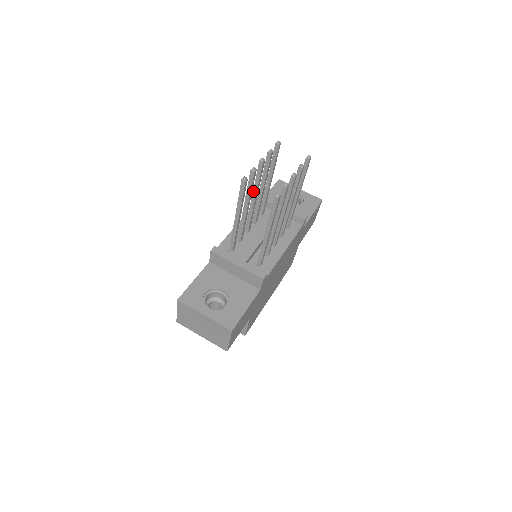
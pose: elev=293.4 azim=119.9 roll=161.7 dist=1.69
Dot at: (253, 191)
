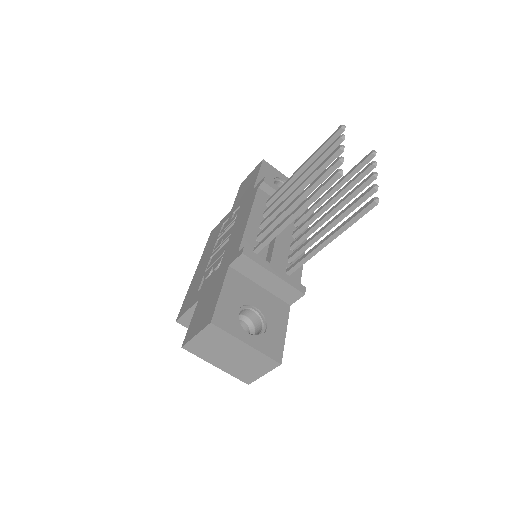
Dot at: (305, 182)
